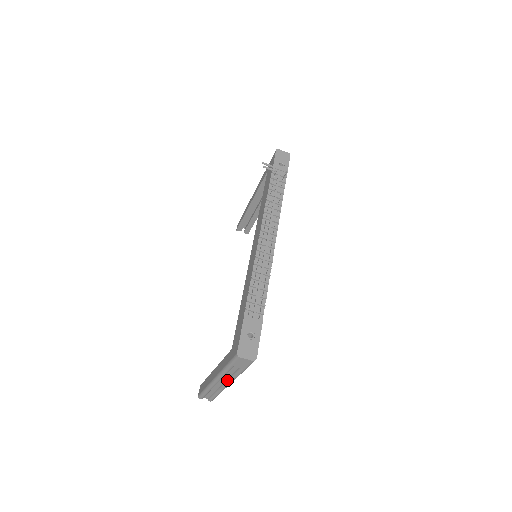
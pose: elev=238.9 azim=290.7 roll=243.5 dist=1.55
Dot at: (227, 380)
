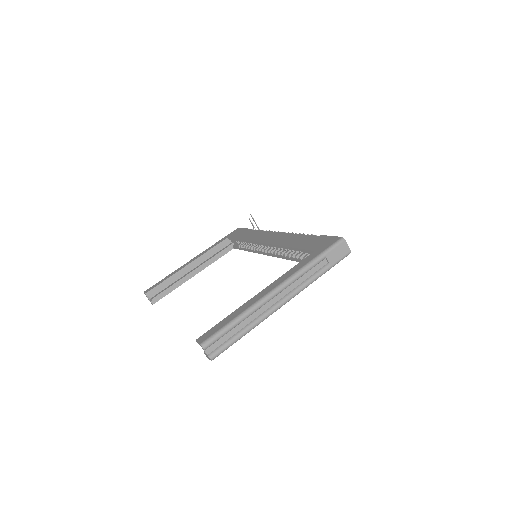
Dot at: (288, 294)
